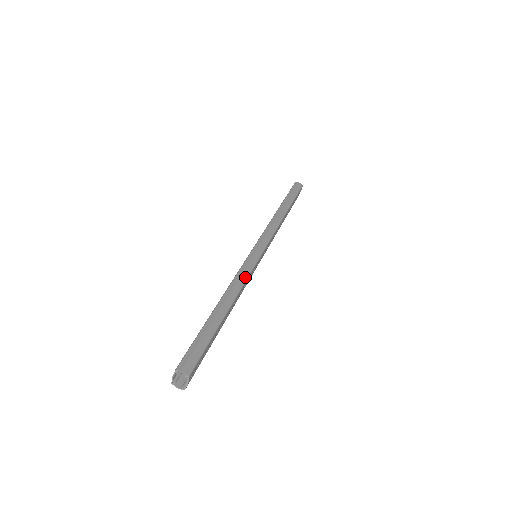
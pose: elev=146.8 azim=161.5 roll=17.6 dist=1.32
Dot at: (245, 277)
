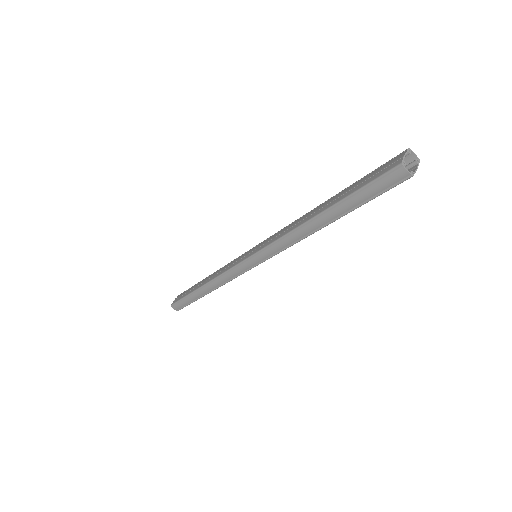
Dot at: occluded
